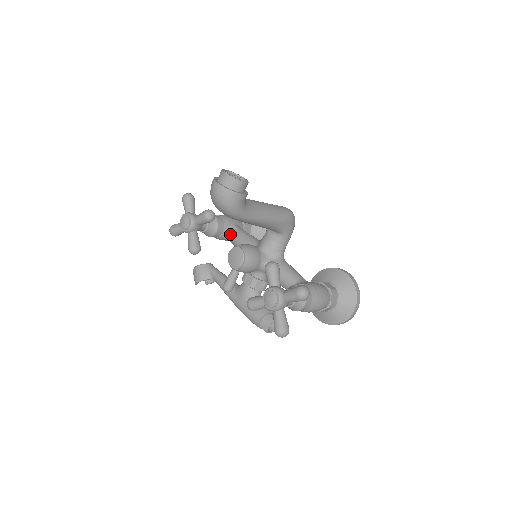
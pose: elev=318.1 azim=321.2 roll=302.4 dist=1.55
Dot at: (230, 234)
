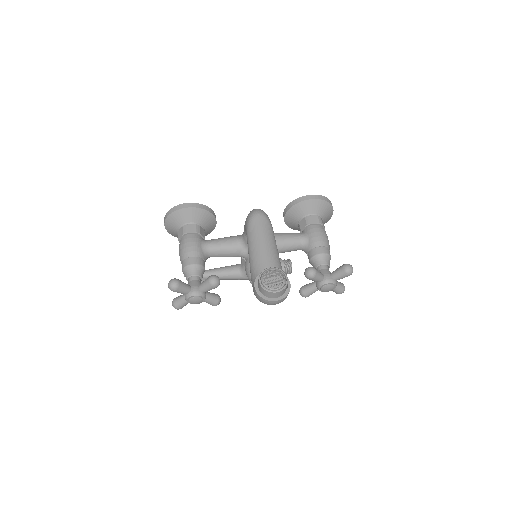
Dot at: (209, 256)
